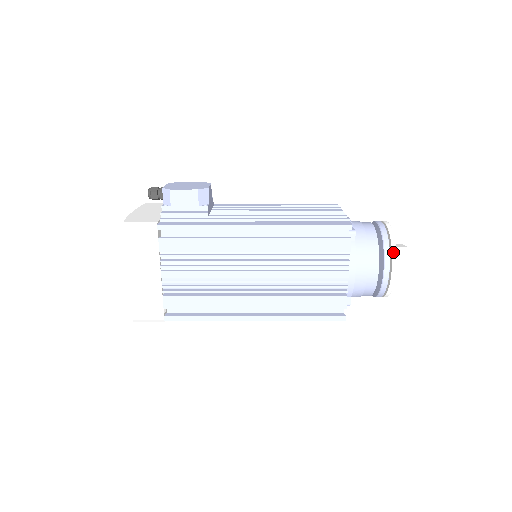
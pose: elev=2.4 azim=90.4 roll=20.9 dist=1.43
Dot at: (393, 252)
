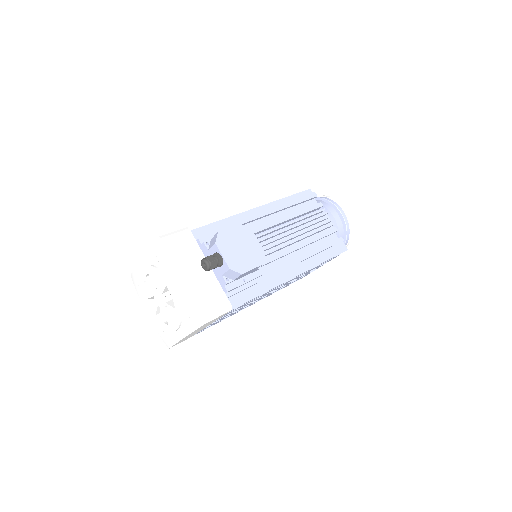
Dot at: (349, 242)
